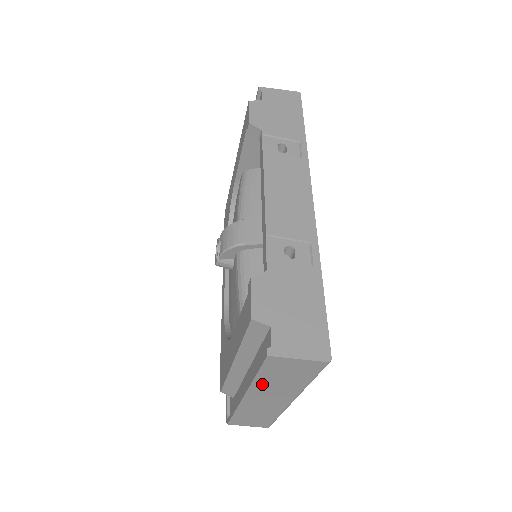
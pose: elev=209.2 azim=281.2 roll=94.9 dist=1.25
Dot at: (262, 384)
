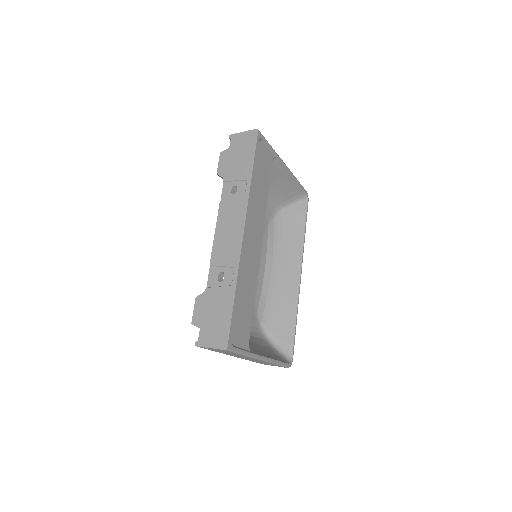
Dot at: (225, 353)
